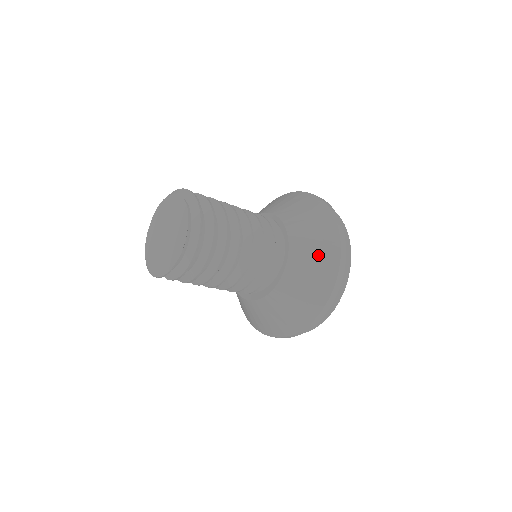
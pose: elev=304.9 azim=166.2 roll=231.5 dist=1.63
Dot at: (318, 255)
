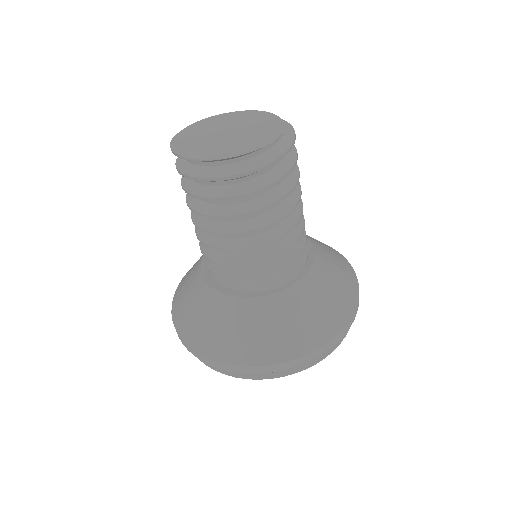
Dot at: (300, 325)
